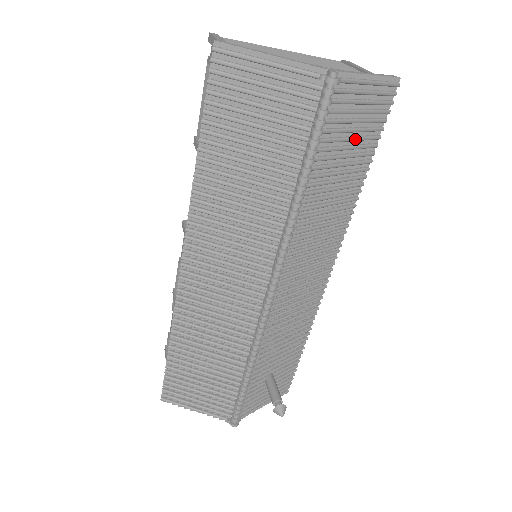
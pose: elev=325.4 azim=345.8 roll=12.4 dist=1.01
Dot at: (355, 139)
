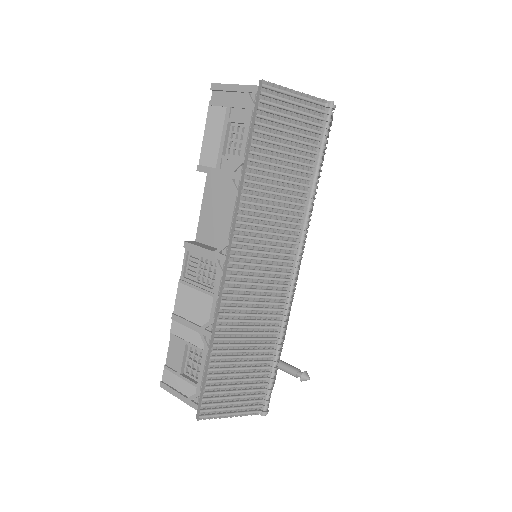
Dot at: (324, 151)
